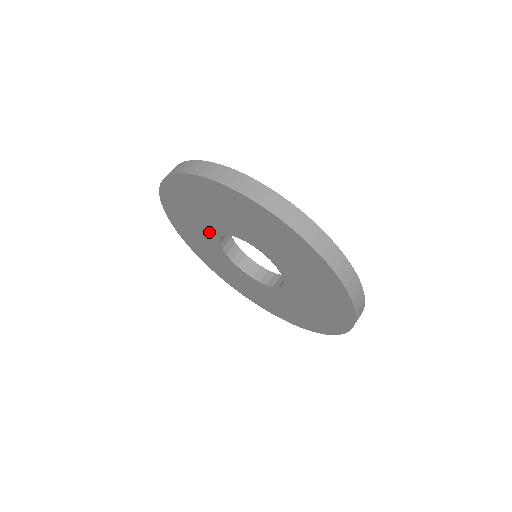
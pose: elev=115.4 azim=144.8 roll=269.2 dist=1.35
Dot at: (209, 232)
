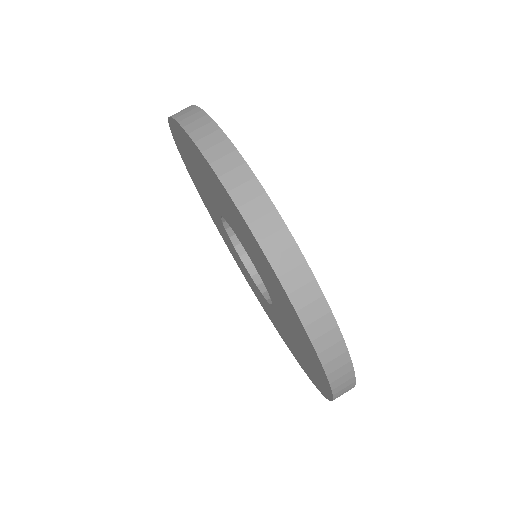
Dot at: (225, 232)
